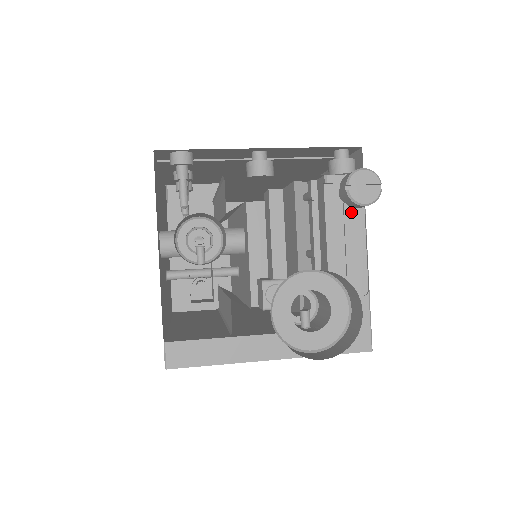
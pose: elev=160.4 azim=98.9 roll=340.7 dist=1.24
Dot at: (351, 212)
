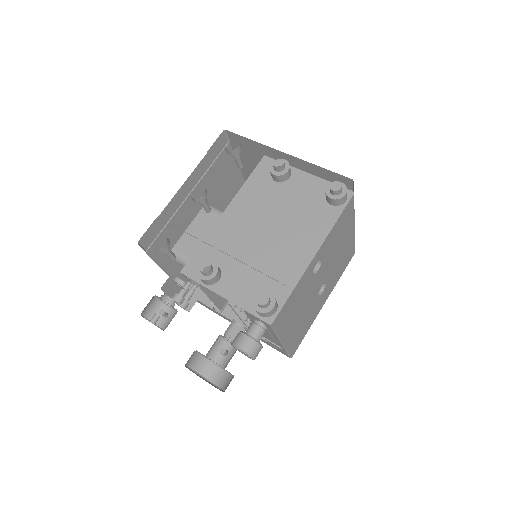
Dot at: occluded
